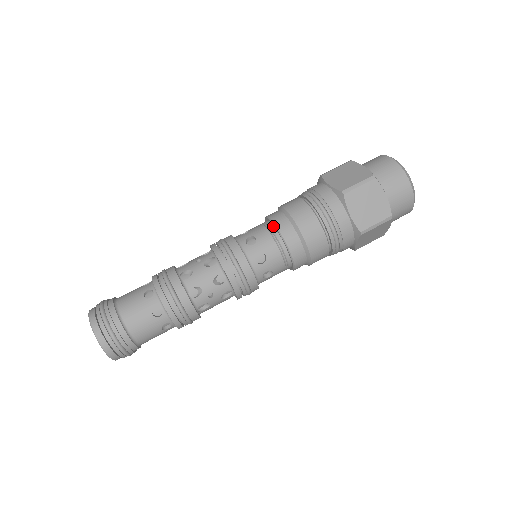
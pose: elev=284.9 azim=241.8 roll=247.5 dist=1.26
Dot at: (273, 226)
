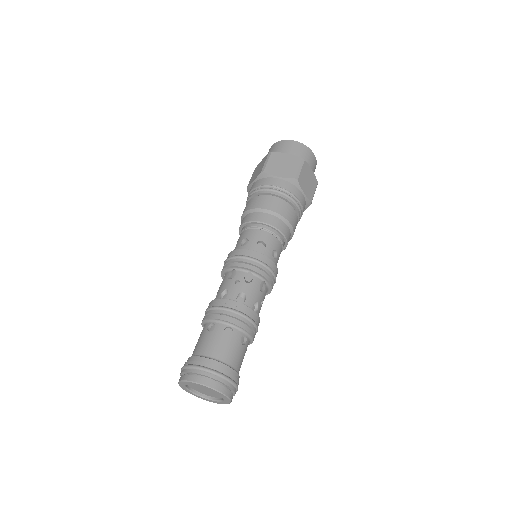
Dot at: (265, 226)
